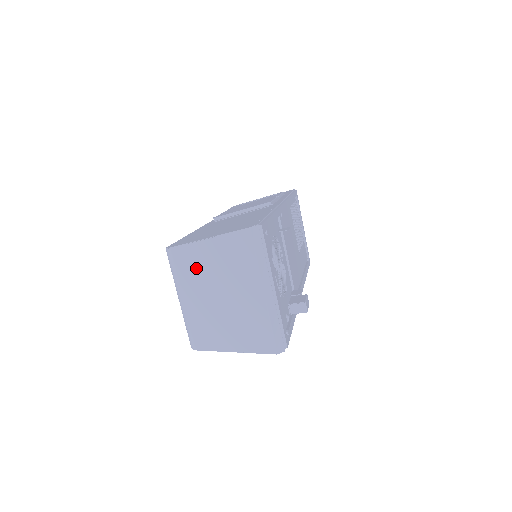
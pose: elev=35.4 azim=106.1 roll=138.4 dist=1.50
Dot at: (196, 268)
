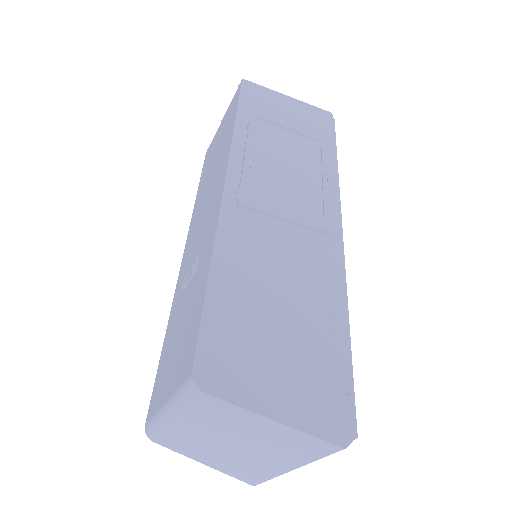
Dot at: (226, 421)
